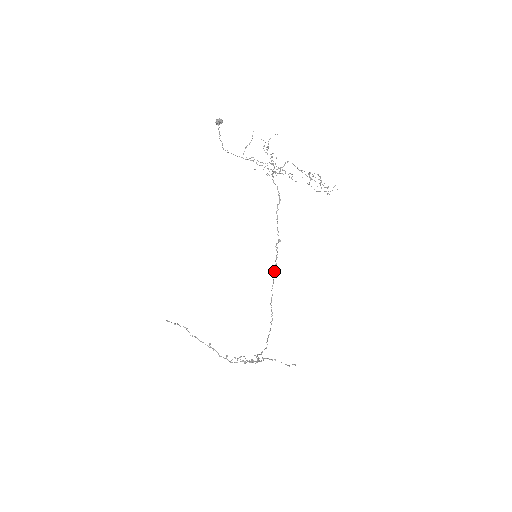
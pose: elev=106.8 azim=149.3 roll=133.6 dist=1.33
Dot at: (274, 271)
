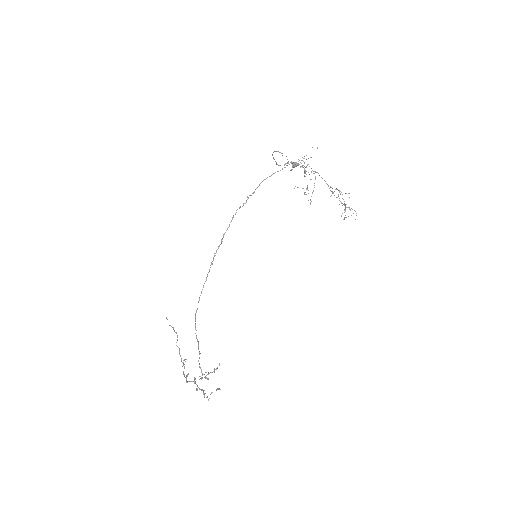
Dot at: (233, 215)
